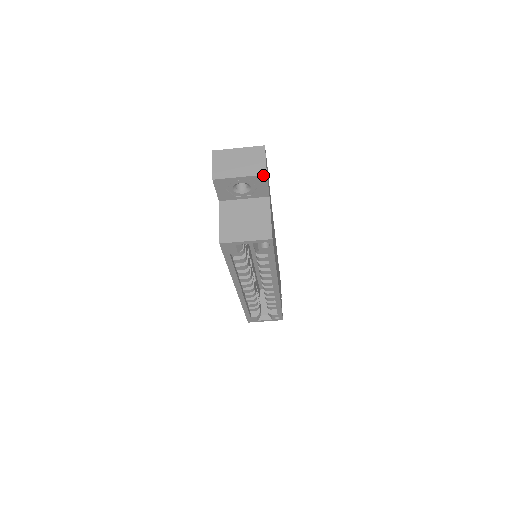
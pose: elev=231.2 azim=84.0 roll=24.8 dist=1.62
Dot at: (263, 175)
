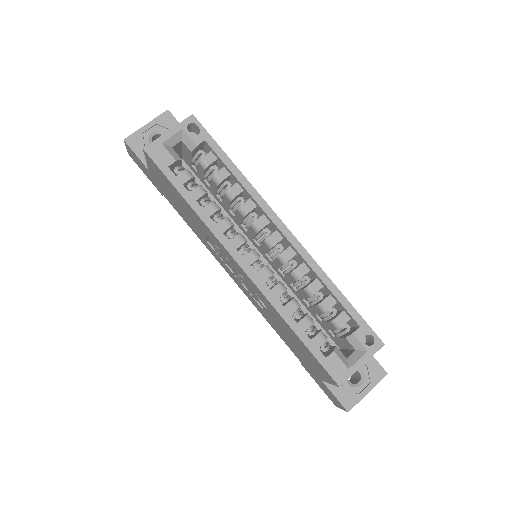
Dot at: (165, 112)
